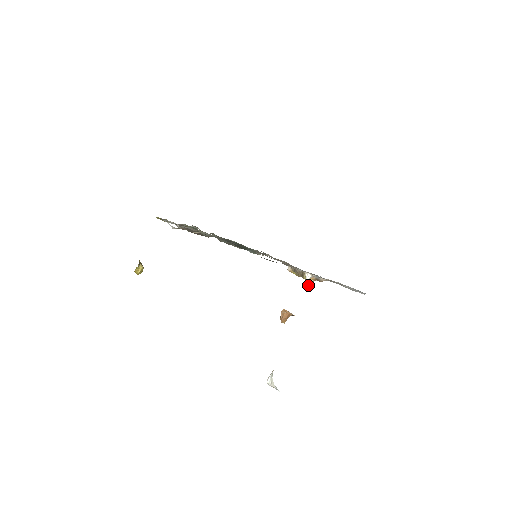
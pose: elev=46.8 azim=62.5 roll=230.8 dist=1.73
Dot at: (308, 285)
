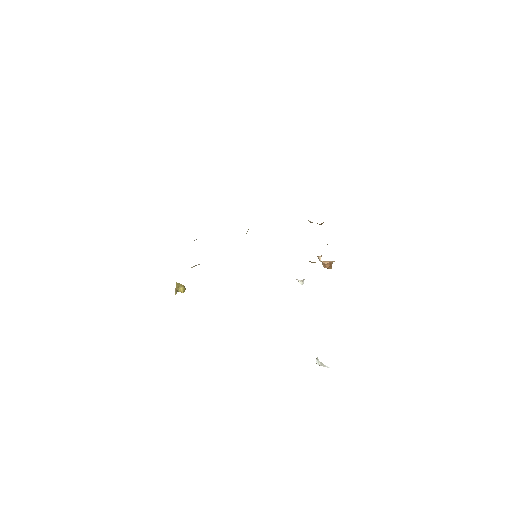
Dot at: (319, 260)
